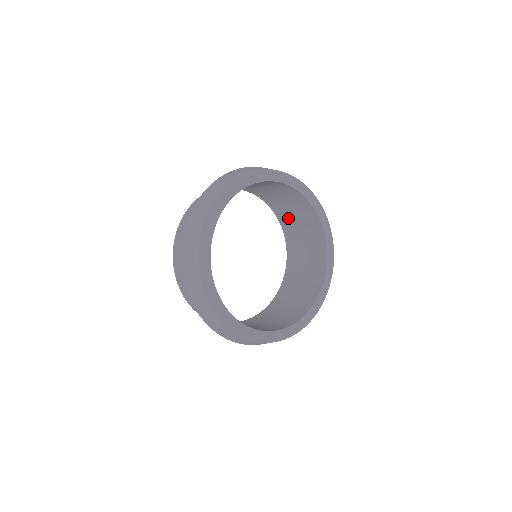
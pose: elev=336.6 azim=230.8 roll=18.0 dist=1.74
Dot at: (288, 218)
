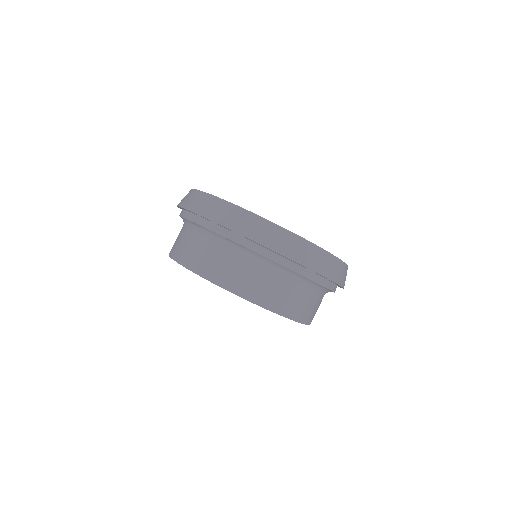
Dot at: occluded
